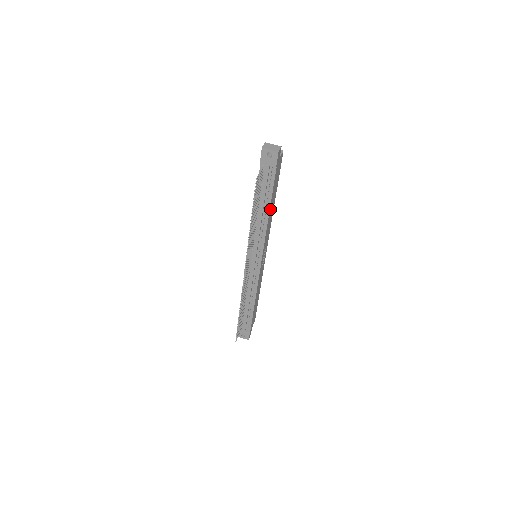
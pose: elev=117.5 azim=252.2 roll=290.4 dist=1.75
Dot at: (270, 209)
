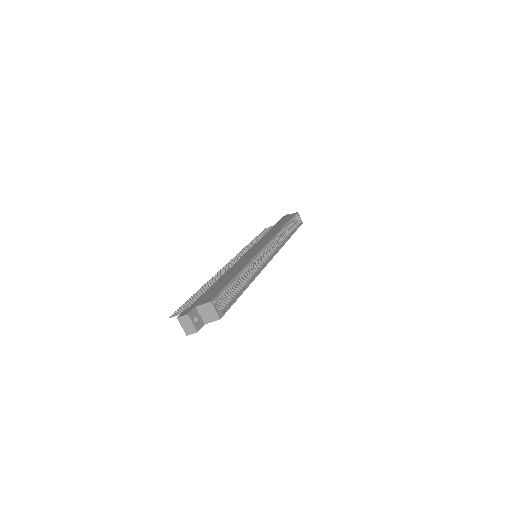
Dot at: occluded
